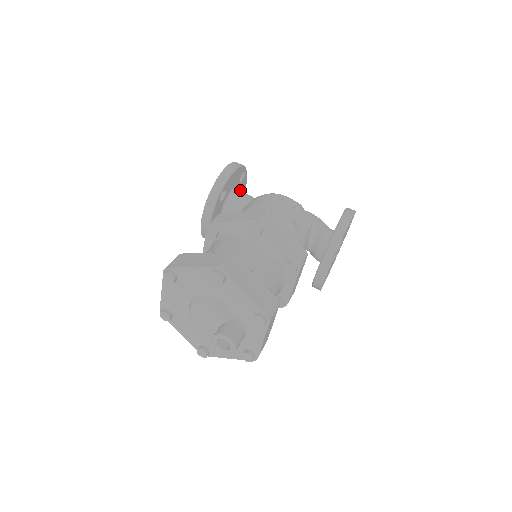
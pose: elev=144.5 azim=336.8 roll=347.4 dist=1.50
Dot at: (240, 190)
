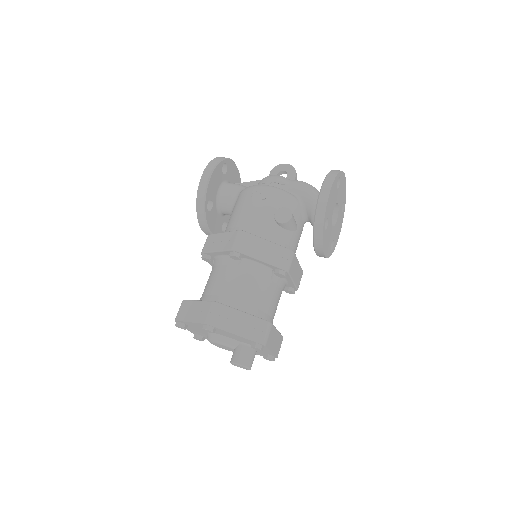
Dot at: (231, 176)
